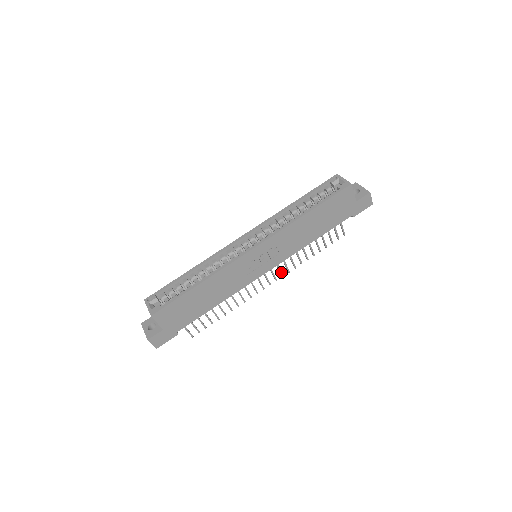
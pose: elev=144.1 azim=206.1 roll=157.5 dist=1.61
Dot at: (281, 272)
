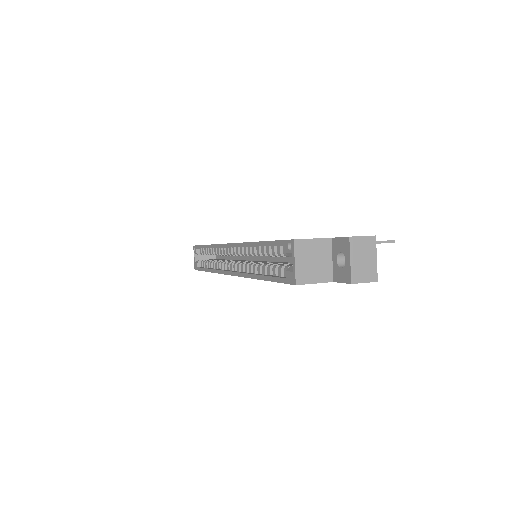
Dot at: occluded
